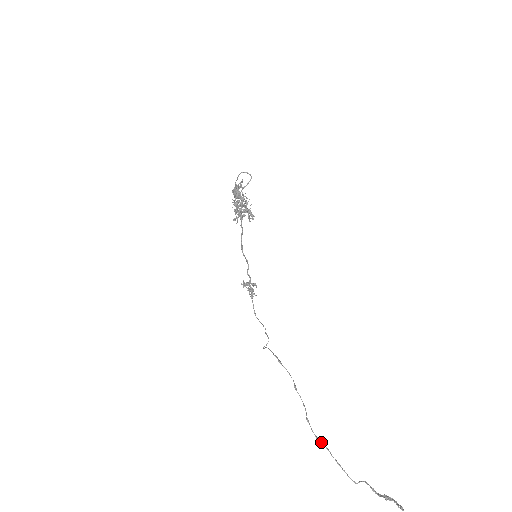
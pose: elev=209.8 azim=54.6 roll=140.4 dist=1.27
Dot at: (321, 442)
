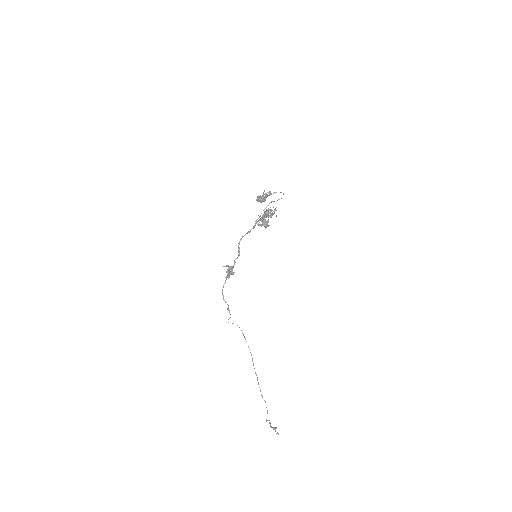
Dot at: occluded
